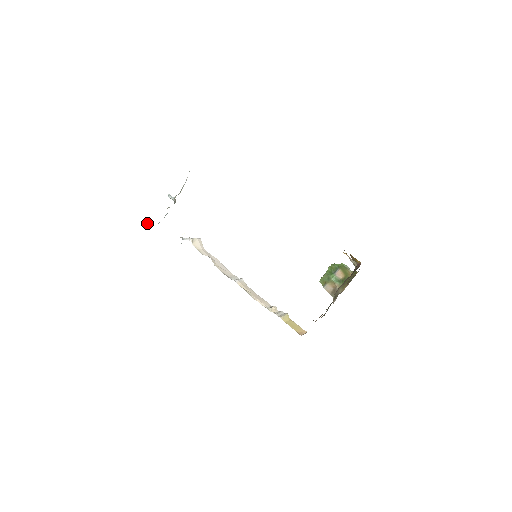
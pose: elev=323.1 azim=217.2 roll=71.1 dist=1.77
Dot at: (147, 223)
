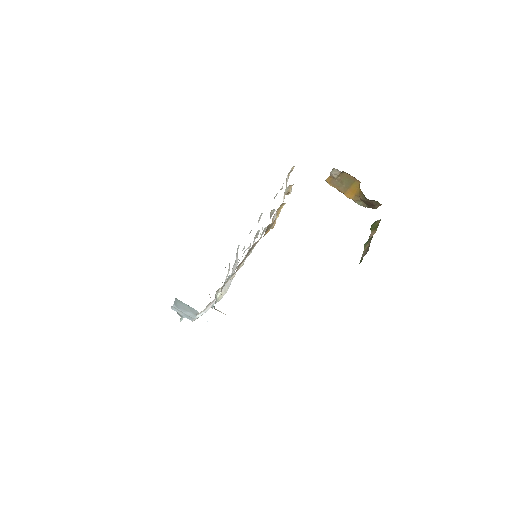
Dot at: (178, 312)
